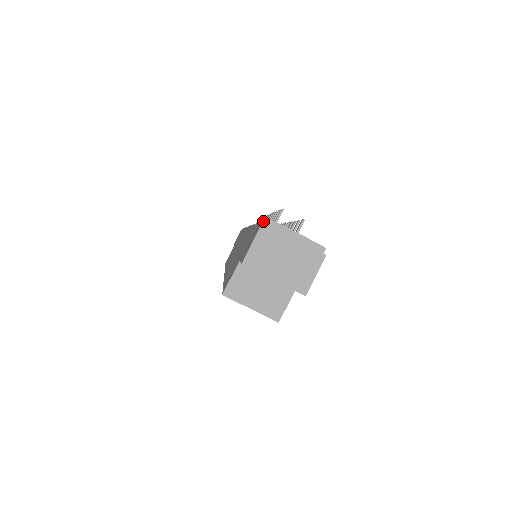
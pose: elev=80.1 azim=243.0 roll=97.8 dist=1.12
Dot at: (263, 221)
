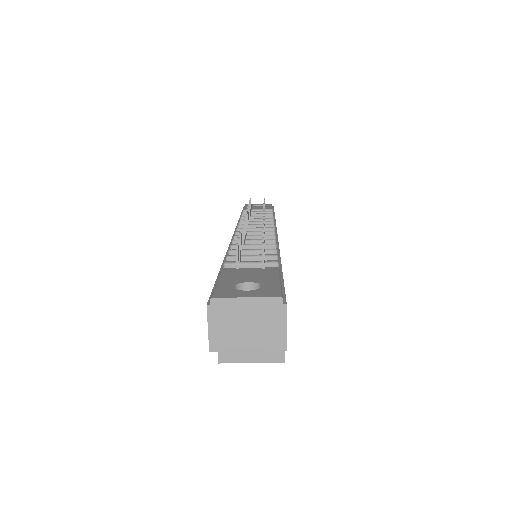
Dot at: (214, 286)
